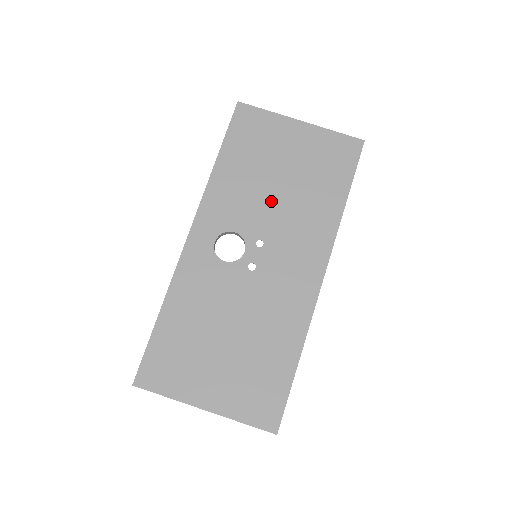
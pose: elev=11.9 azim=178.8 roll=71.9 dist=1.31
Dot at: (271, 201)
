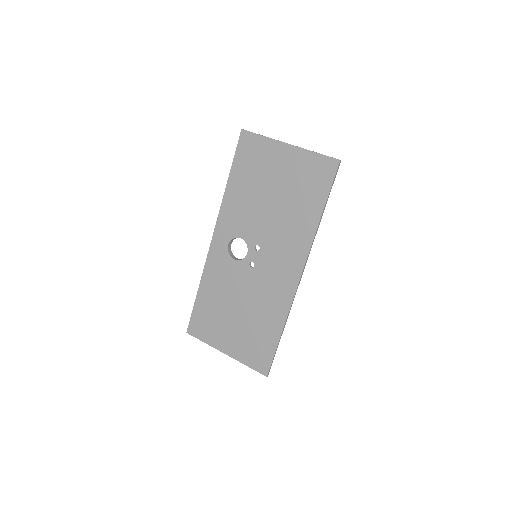
Dot at: (265, 215)
